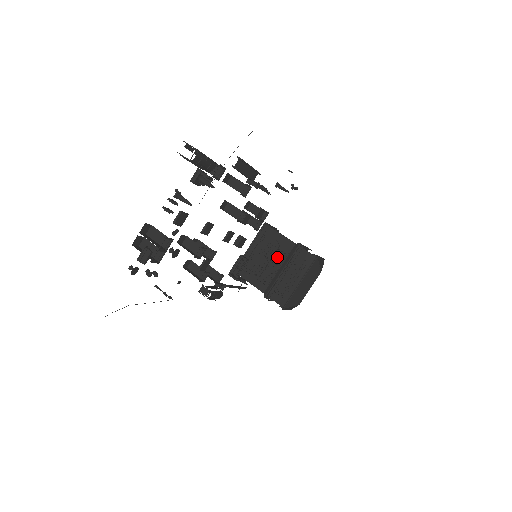
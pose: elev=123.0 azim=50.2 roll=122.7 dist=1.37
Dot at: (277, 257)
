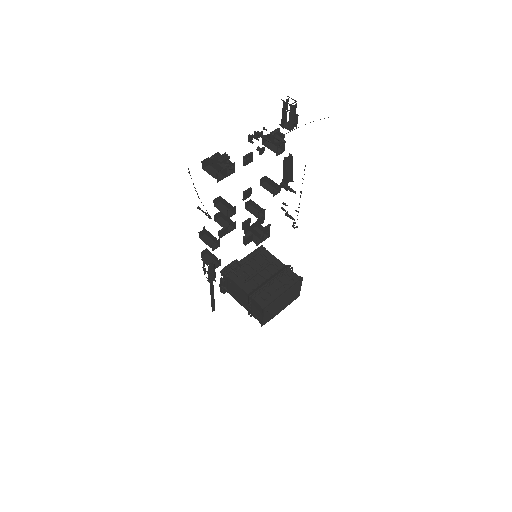
Dot at: (267, 271)
